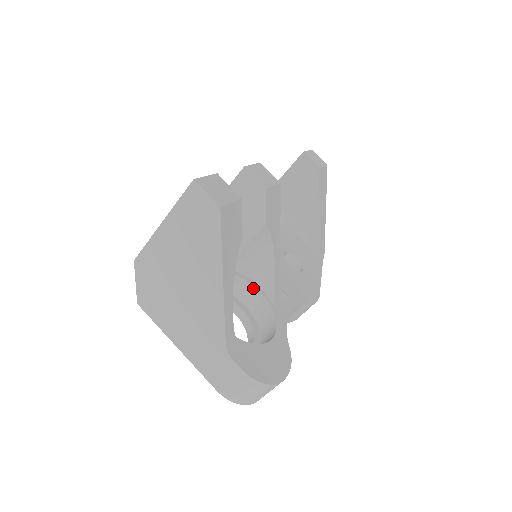
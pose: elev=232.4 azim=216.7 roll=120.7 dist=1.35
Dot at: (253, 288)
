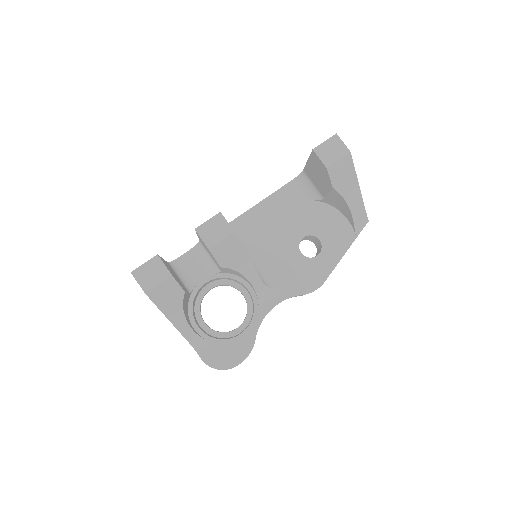
Dot at: (245, 286)
